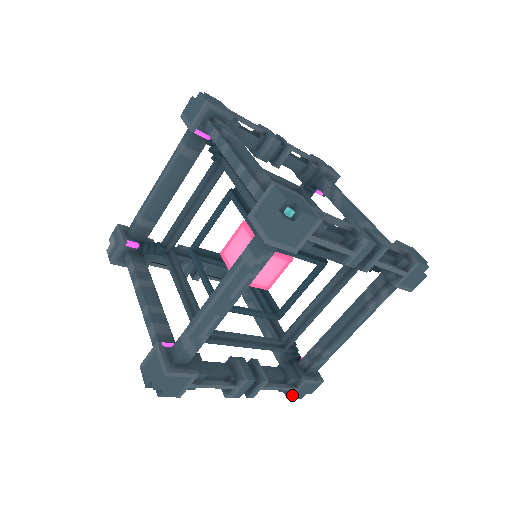
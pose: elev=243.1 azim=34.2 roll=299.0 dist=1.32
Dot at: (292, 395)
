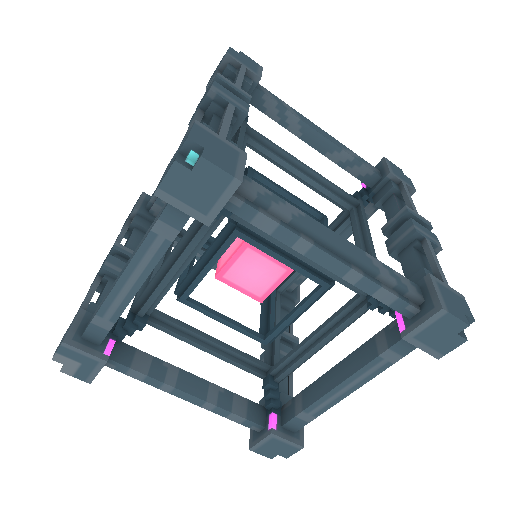
Dot at: occluded
